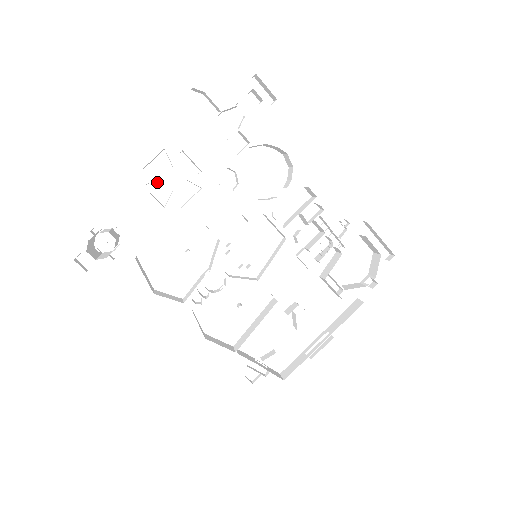
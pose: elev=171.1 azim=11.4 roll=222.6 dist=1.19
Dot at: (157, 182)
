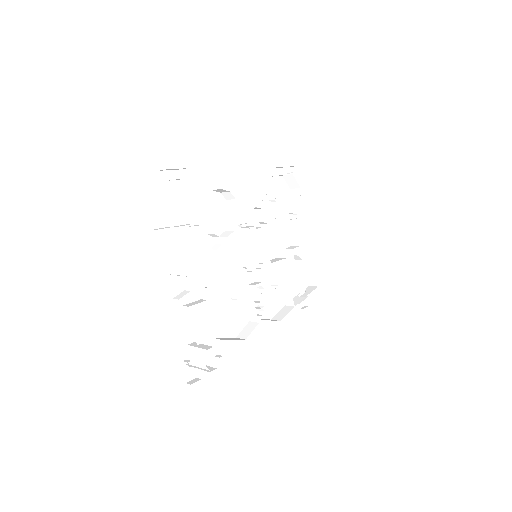
Dot at: occluded
